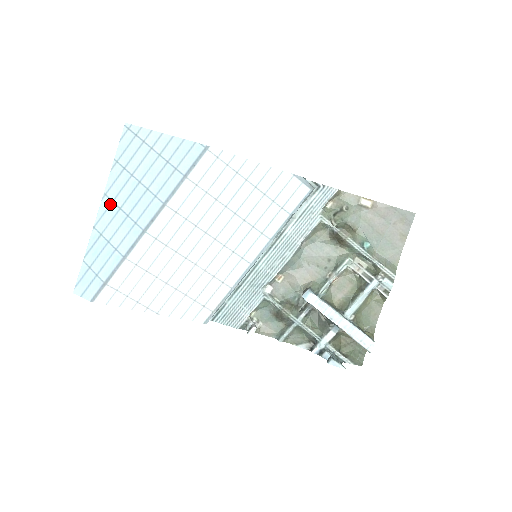
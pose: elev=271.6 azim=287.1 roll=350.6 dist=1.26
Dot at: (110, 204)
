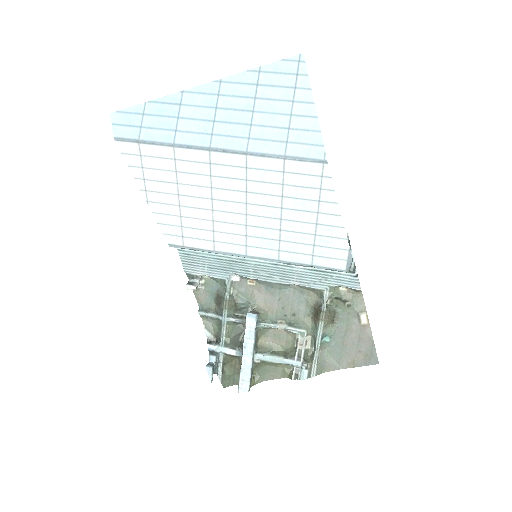
Dot at: (214, 93)
